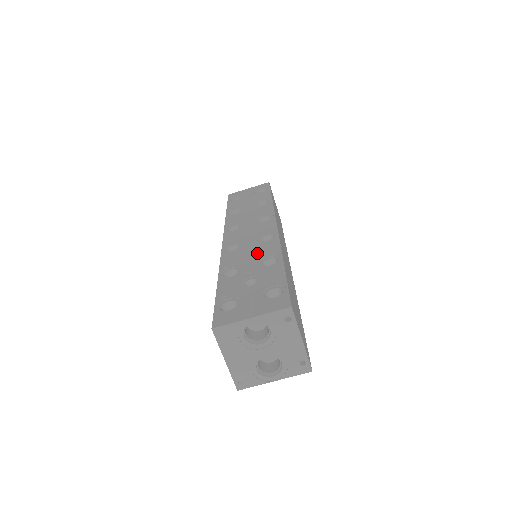
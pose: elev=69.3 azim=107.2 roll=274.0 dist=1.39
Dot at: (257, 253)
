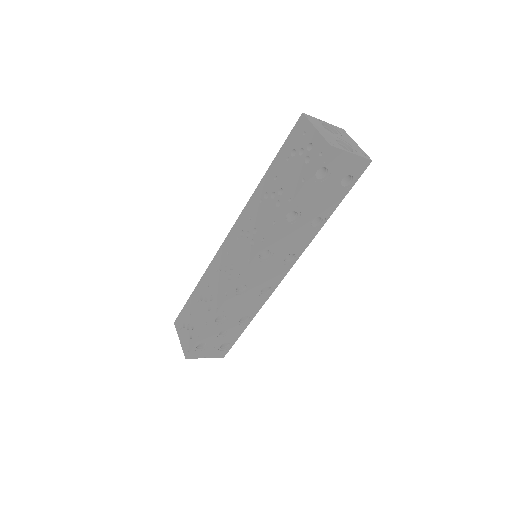
Dot at: (247, 307)
